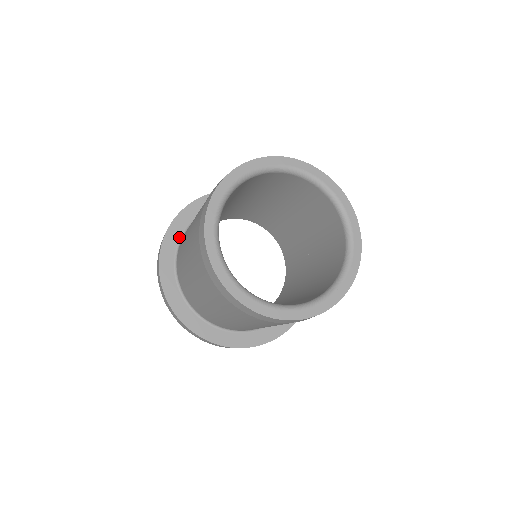
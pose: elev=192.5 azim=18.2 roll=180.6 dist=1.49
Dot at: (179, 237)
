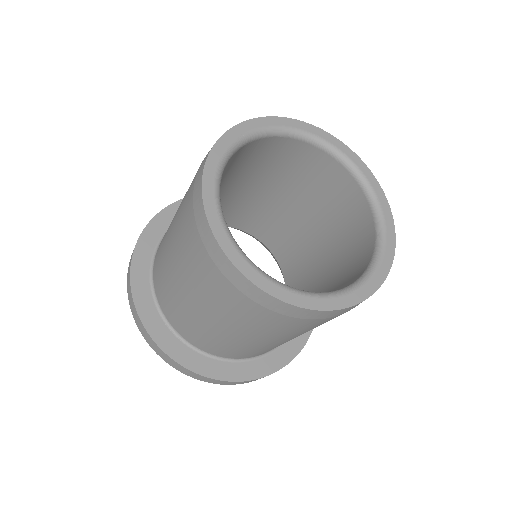
Dot at: occluded
